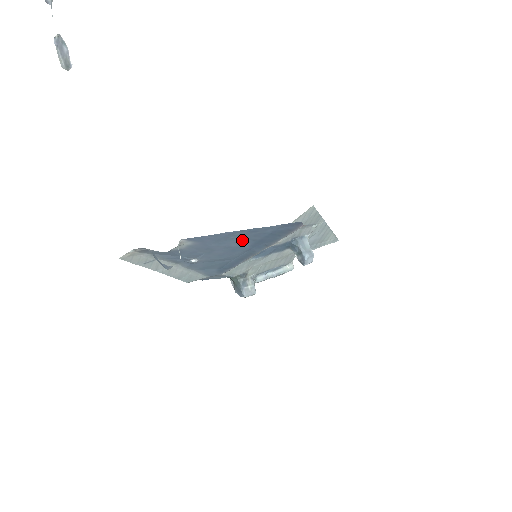
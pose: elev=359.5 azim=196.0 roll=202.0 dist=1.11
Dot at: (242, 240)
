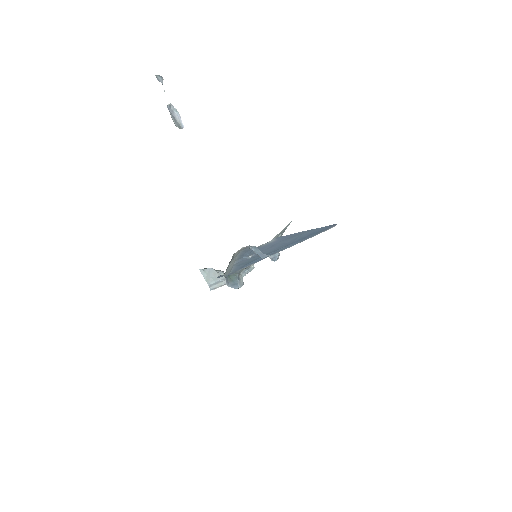
Dot at: (296, 238)
